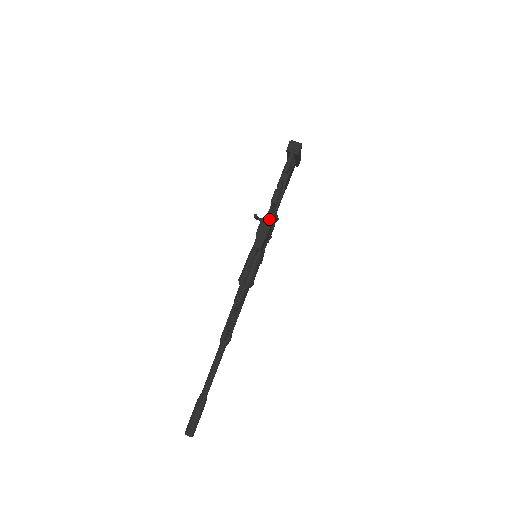
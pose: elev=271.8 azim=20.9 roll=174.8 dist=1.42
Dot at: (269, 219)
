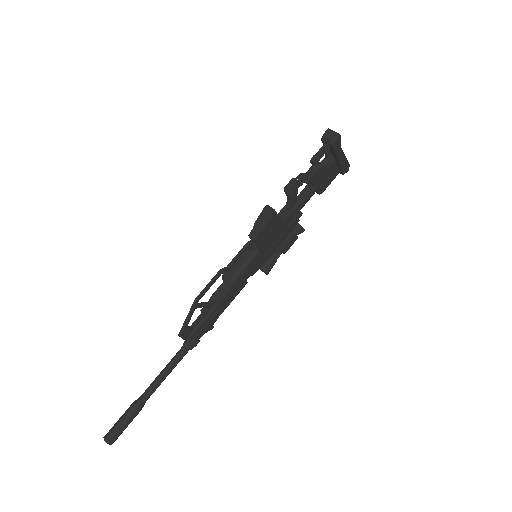
Dot at: (280, 214)
